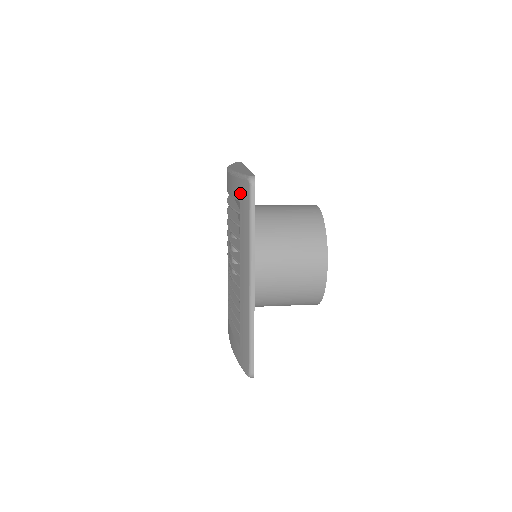
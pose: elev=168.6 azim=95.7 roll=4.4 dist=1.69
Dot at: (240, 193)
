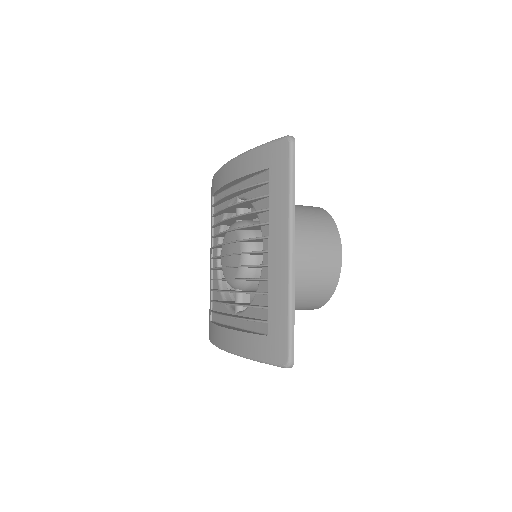
Dot at: (270, 158)
